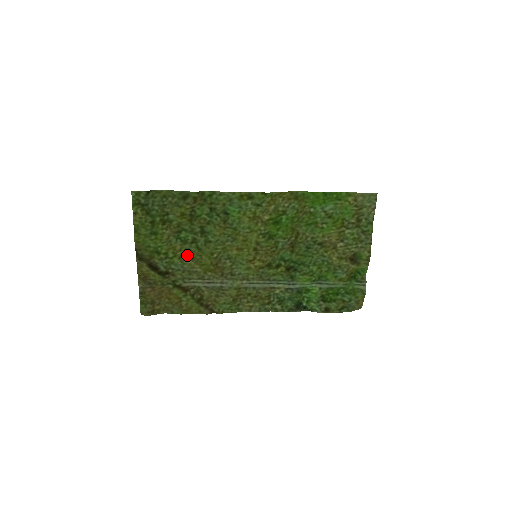
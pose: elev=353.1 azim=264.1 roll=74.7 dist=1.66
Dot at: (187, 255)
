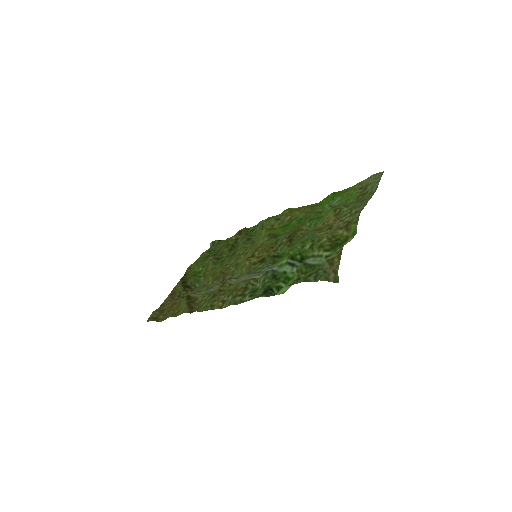
Dot at: (211, 273)
